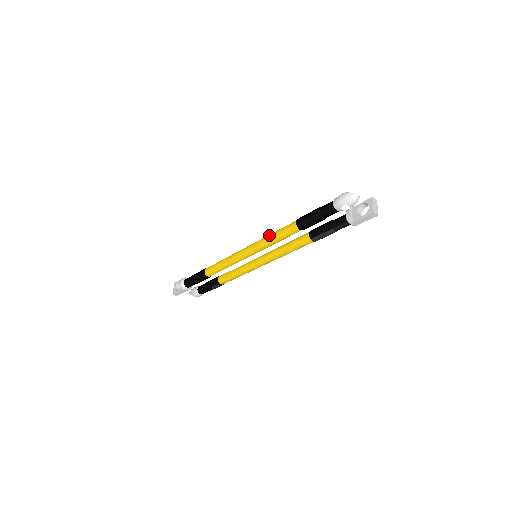
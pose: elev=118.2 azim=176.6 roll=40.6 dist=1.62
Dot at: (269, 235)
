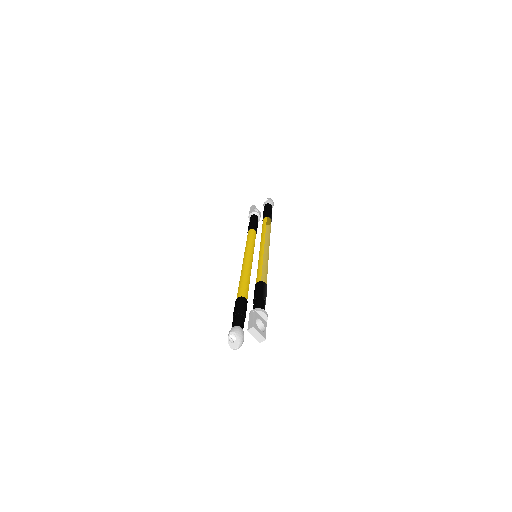
Dot at: occluded
